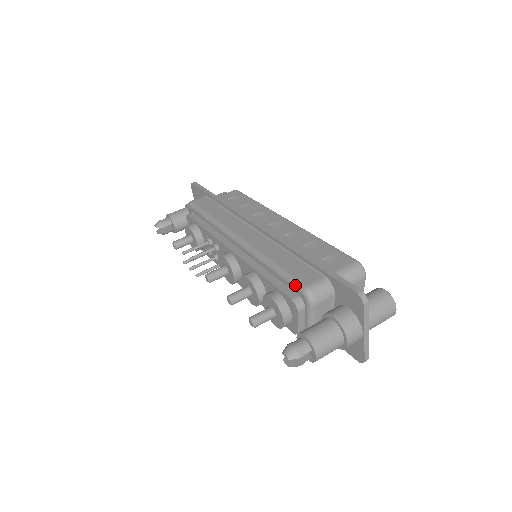
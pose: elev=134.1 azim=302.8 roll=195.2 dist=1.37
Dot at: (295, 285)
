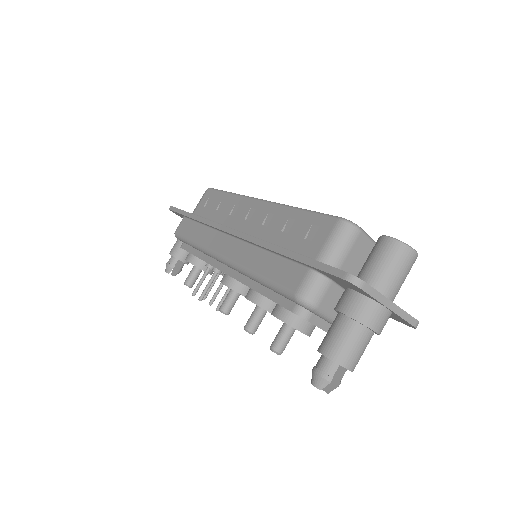
Dot at: (286, 296)
